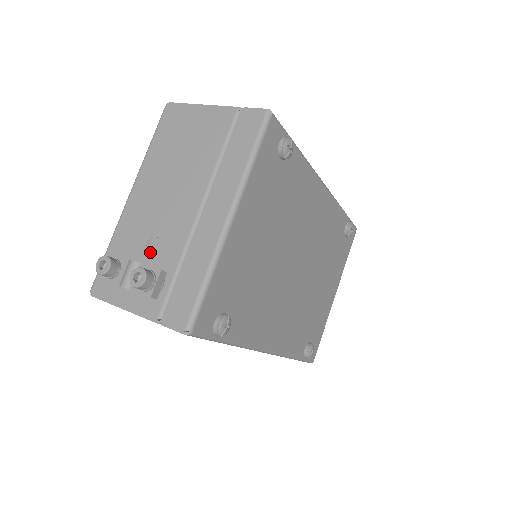
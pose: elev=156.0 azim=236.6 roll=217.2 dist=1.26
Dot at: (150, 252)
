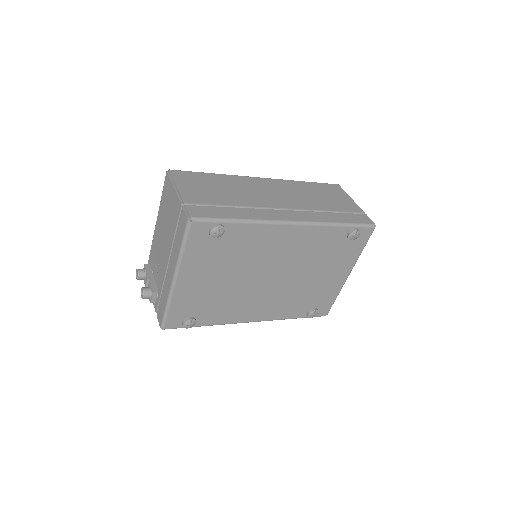
Dot at: (157, 273)
